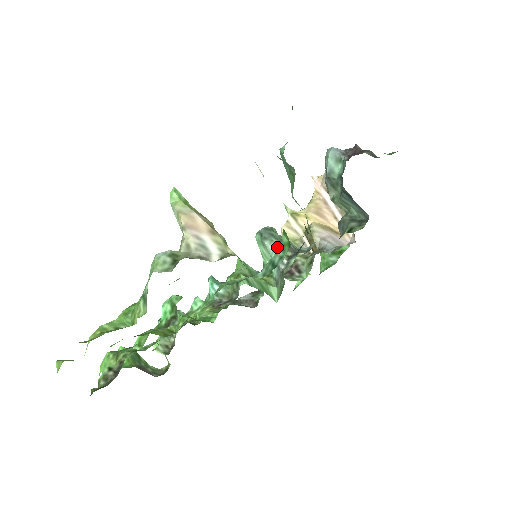
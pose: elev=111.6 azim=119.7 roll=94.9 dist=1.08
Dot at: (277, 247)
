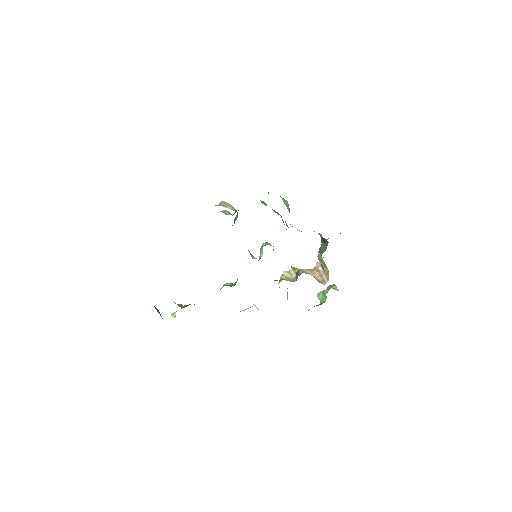
Dot at: (267, 243)
